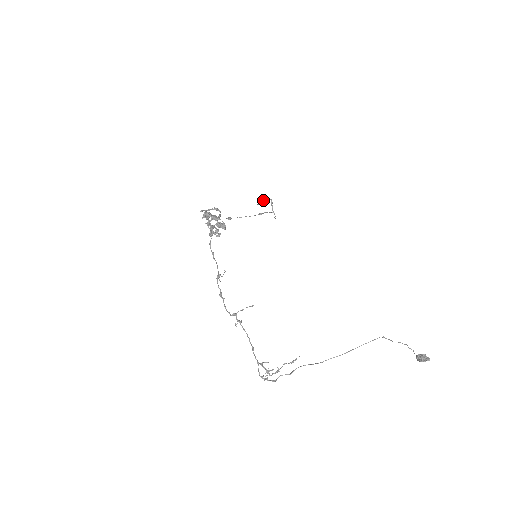
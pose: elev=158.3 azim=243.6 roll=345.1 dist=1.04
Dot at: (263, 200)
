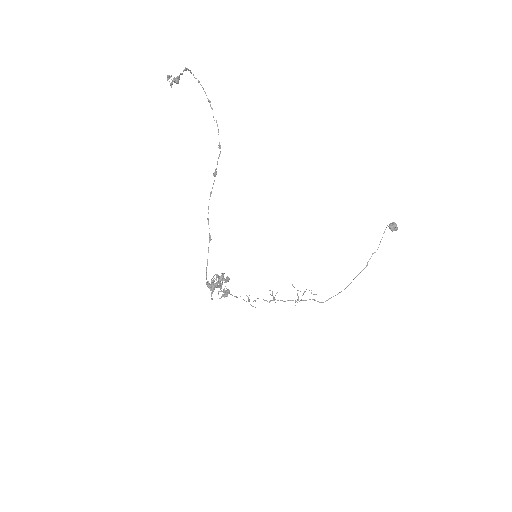
Dot at: occluded
